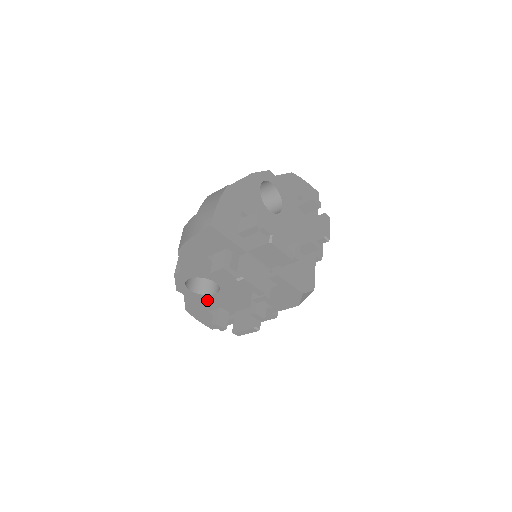
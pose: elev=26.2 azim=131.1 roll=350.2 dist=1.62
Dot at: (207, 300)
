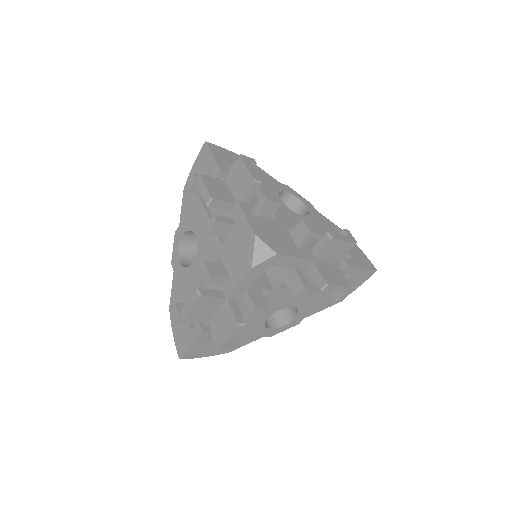
Dot at: (186, 279)
